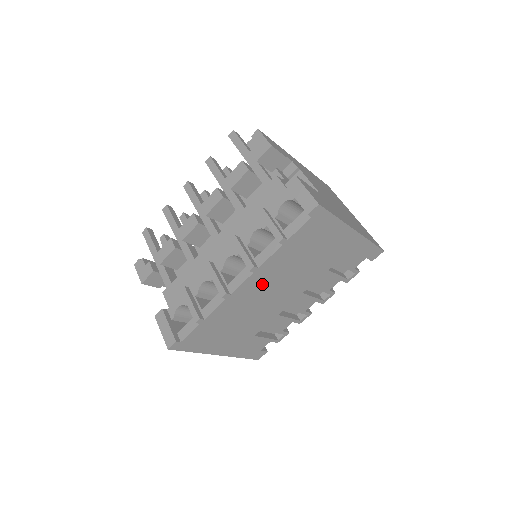
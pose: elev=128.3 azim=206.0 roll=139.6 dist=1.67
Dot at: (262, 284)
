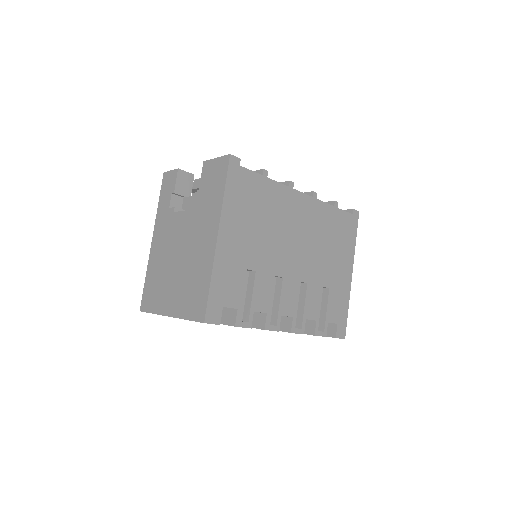
Dot at: (304, 217)
